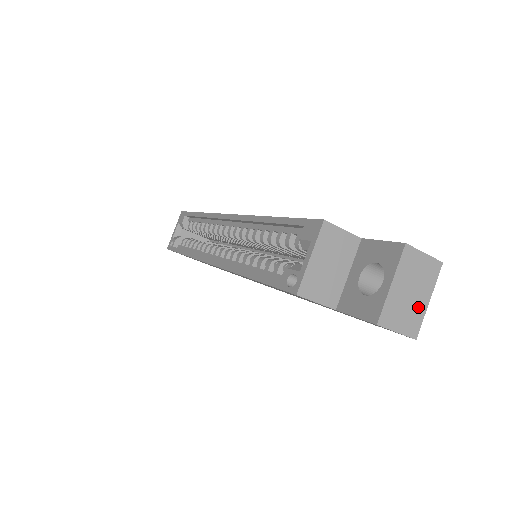
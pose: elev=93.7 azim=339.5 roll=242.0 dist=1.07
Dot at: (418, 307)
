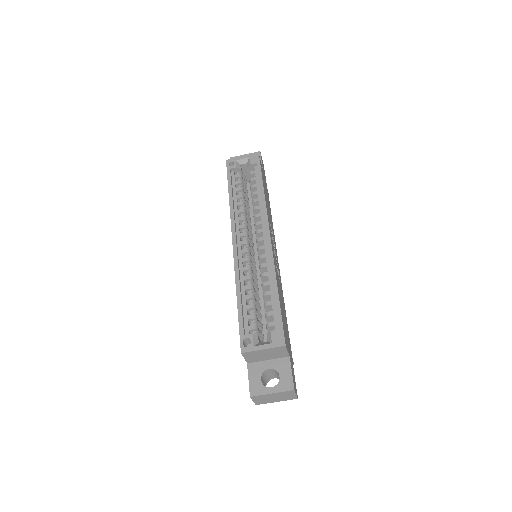
Dot at: (270, 401)
